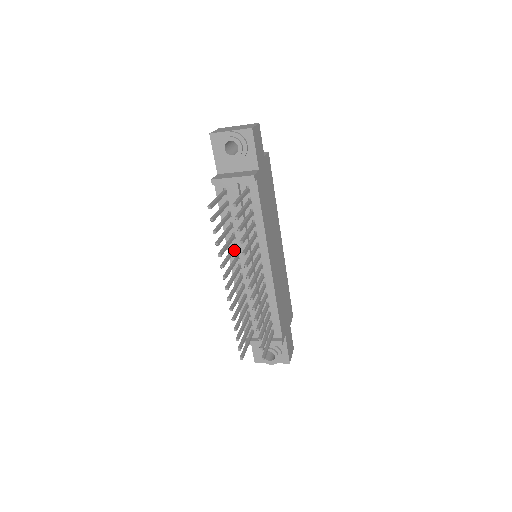
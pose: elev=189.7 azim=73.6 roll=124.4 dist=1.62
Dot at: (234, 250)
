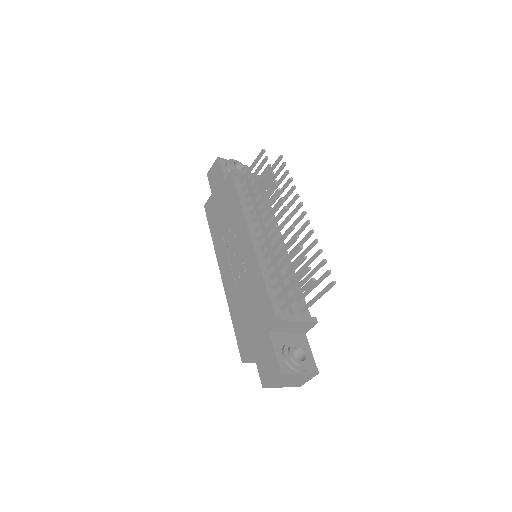
Dot at: (260, 216)
